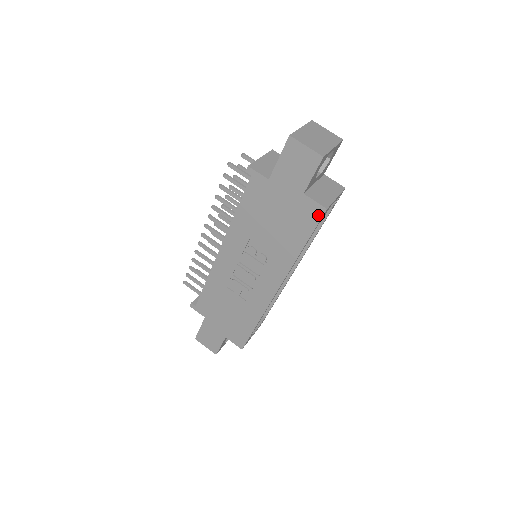
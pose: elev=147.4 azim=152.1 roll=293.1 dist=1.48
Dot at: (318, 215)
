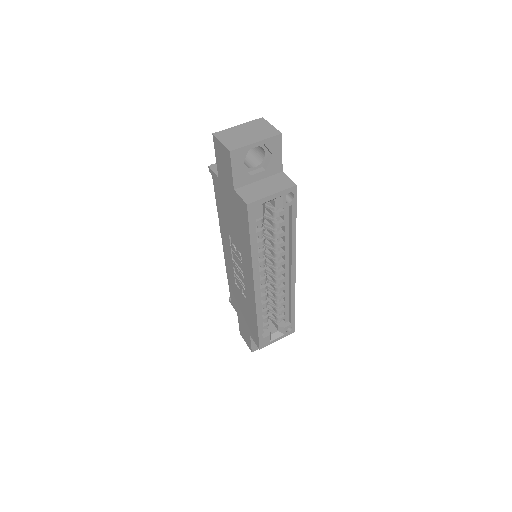
Dot at: (246, 211)
